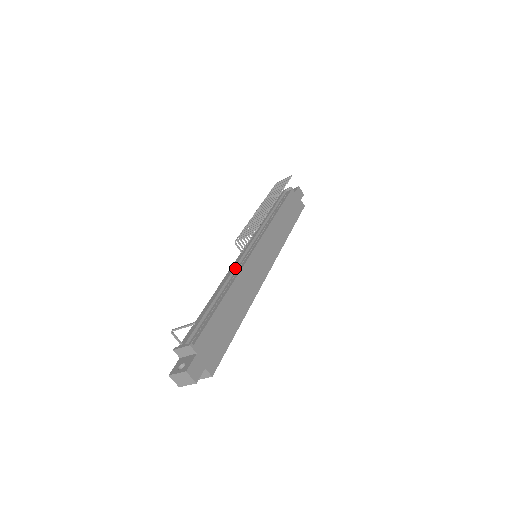
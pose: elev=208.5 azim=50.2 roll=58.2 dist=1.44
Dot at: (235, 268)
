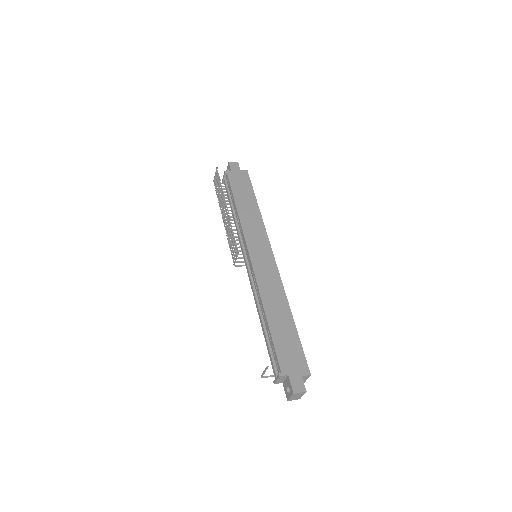
Dot at: (253, 286)
